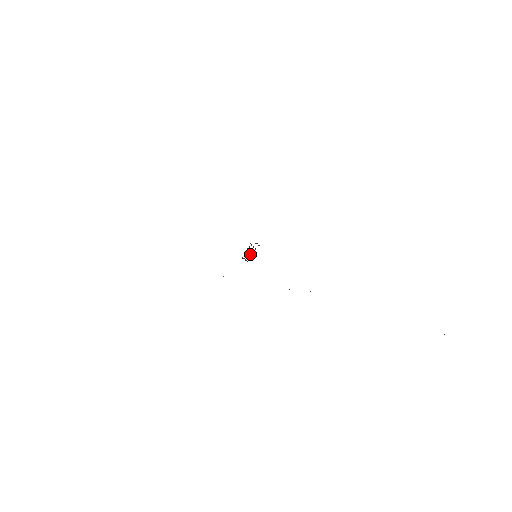
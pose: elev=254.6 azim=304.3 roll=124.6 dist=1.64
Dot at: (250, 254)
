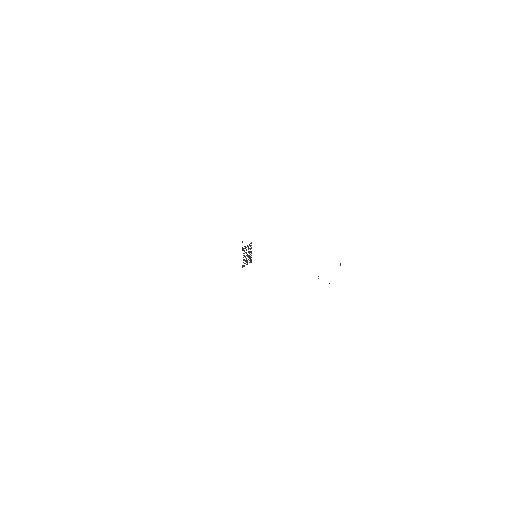
Dot at: (248, 256)
